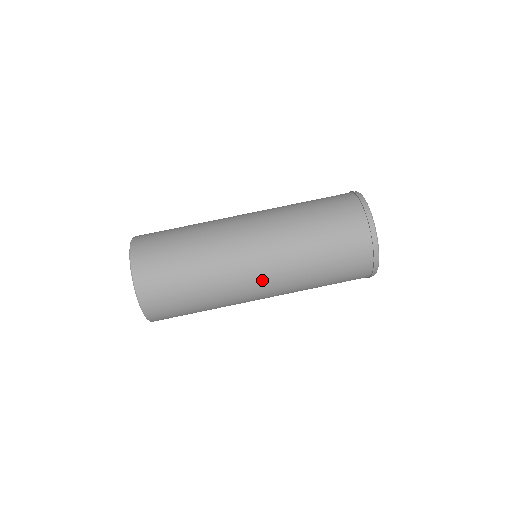
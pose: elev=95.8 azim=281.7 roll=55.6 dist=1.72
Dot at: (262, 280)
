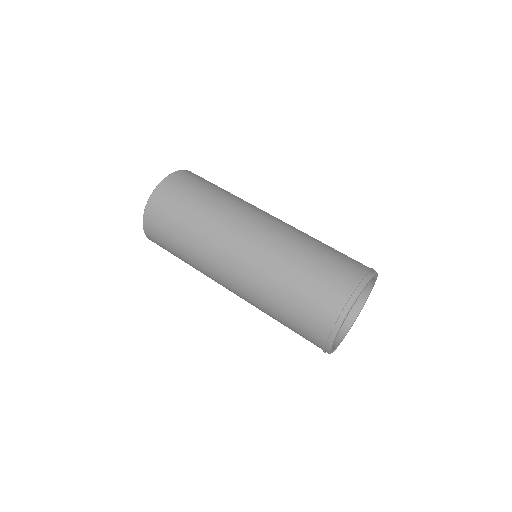
Dot at: (230, 277)
